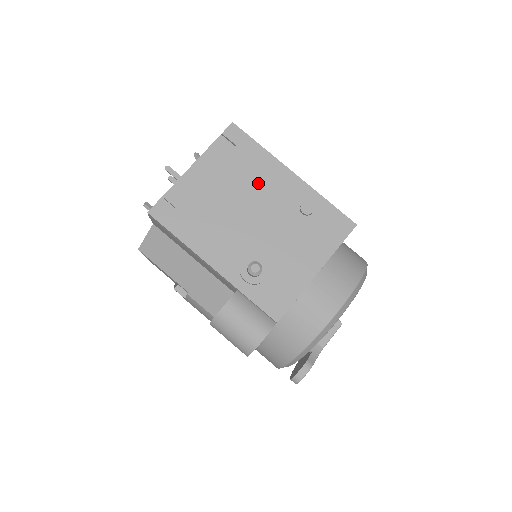
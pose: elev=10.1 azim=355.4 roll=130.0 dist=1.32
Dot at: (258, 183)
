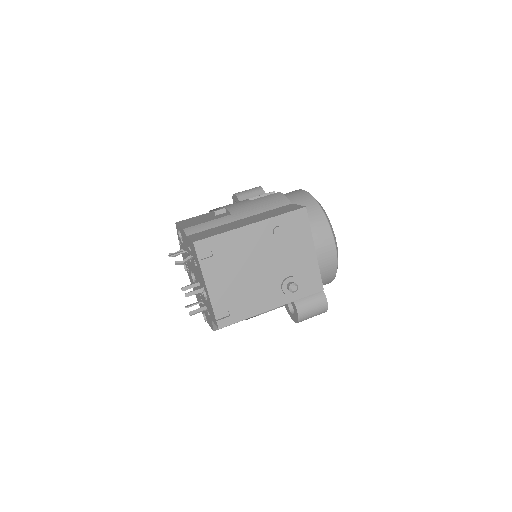
Dot at: (243, 251)
